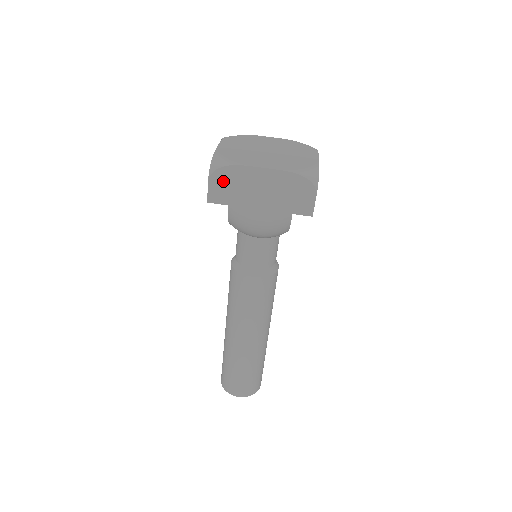
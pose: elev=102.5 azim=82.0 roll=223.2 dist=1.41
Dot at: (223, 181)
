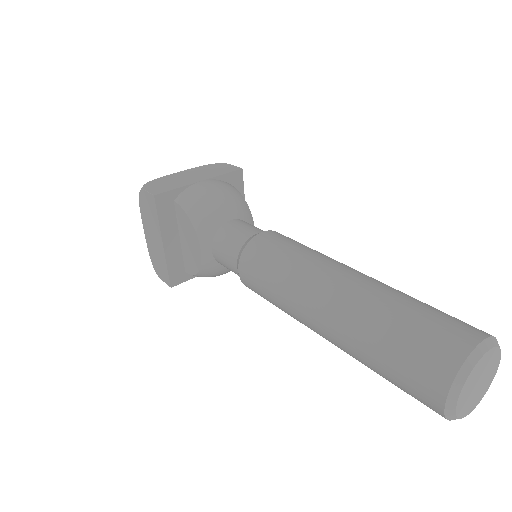
Dot at: (156, 185)
